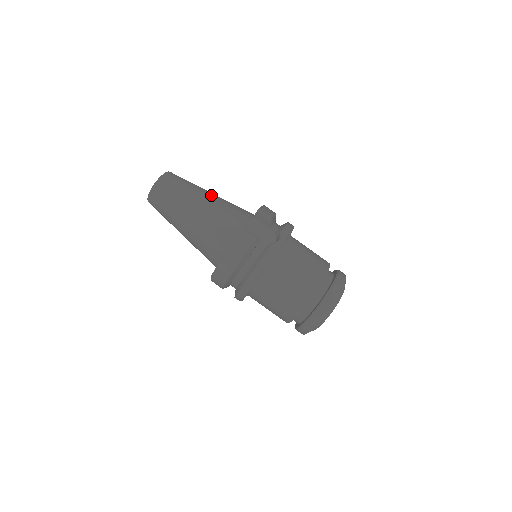
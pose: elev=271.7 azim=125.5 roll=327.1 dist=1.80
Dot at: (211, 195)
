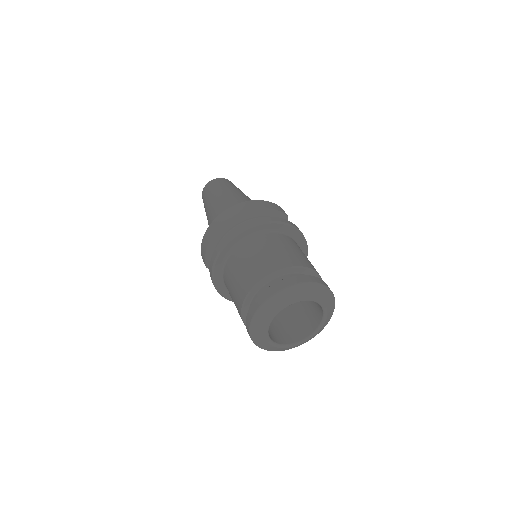
Dot at: occluded
